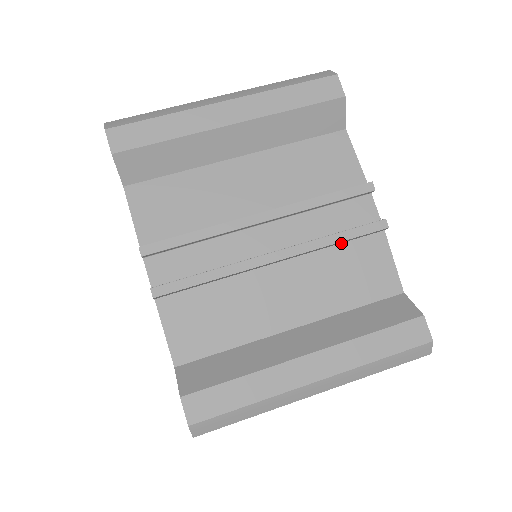
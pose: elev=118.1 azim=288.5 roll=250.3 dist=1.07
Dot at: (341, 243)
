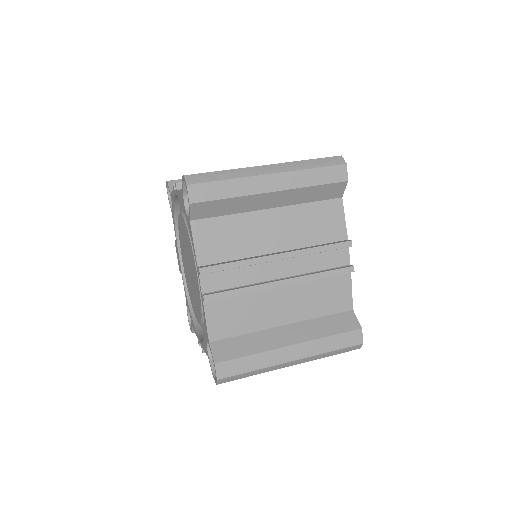
Dot at: occluded
